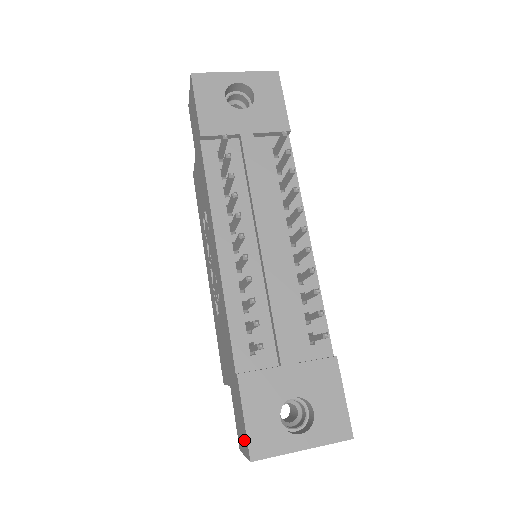
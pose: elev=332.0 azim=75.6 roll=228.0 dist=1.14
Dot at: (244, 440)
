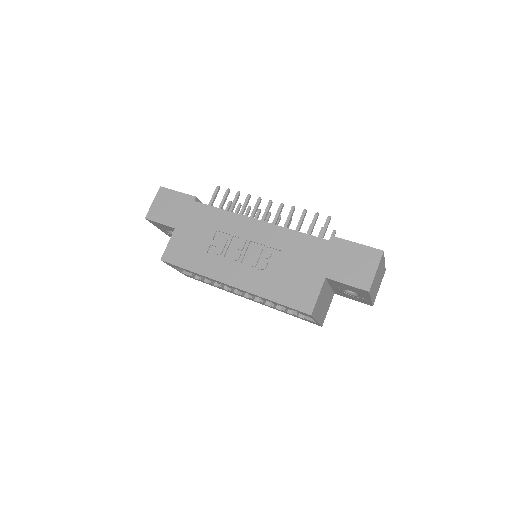
Dot at: (369, 258)
